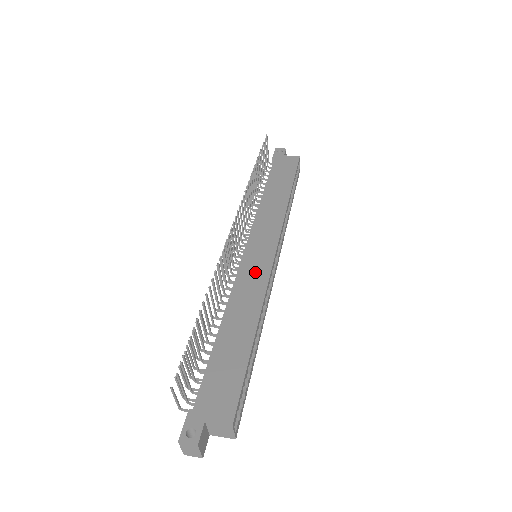
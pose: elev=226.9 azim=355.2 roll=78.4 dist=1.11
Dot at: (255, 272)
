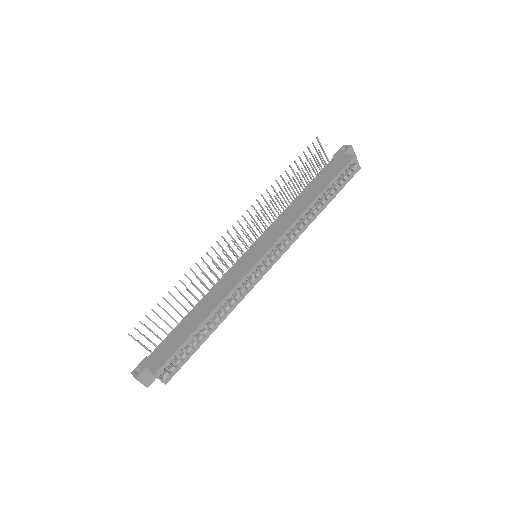
Dot at: (238, 271)
